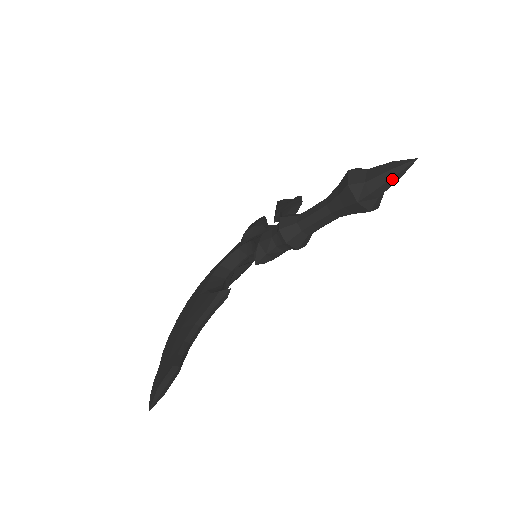
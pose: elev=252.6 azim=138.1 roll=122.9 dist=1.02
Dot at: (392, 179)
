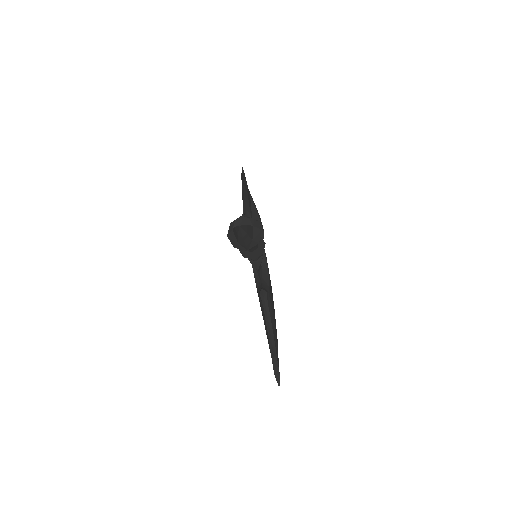
Dot at: (244, 238)
